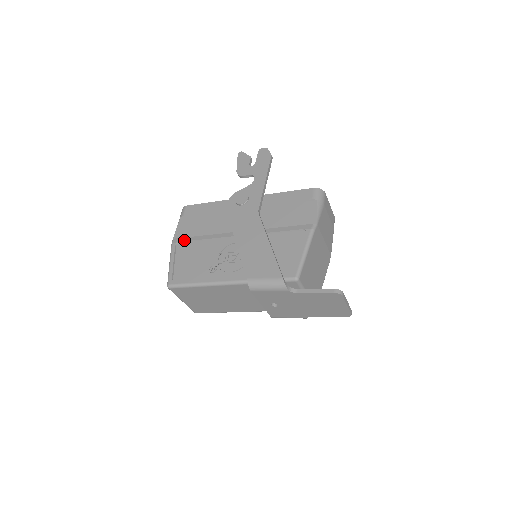
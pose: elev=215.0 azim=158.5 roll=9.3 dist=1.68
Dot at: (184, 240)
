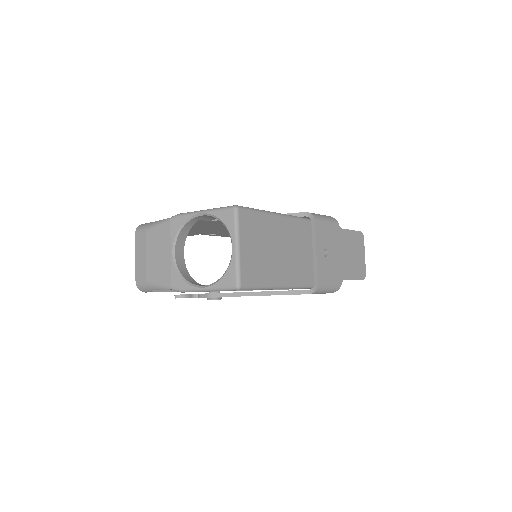
Dot at: occluded
